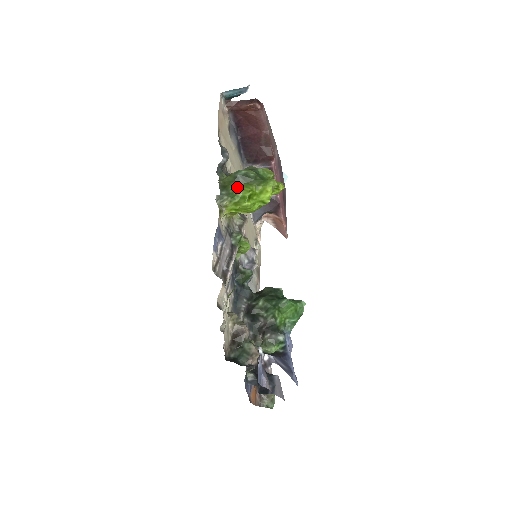
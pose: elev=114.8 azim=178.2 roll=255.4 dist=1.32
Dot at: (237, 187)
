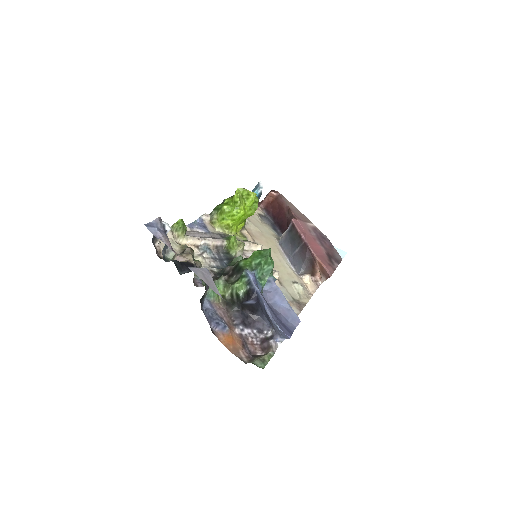
Dot at: (221, 204)
